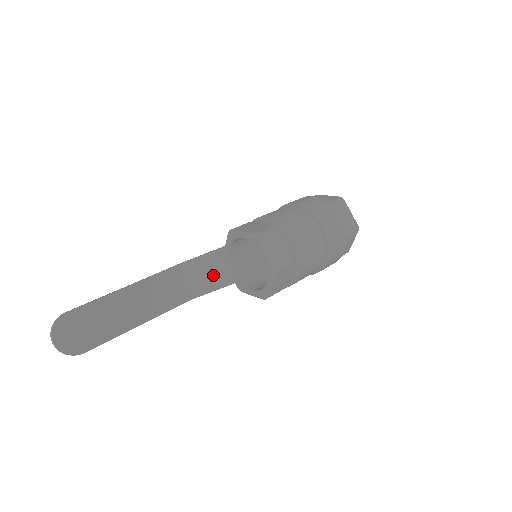
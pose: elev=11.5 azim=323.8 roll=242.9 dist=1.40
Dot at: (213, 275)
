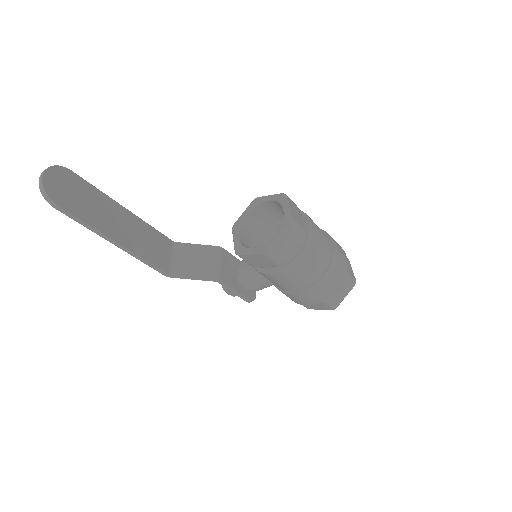
Dot at: (202, 264)
